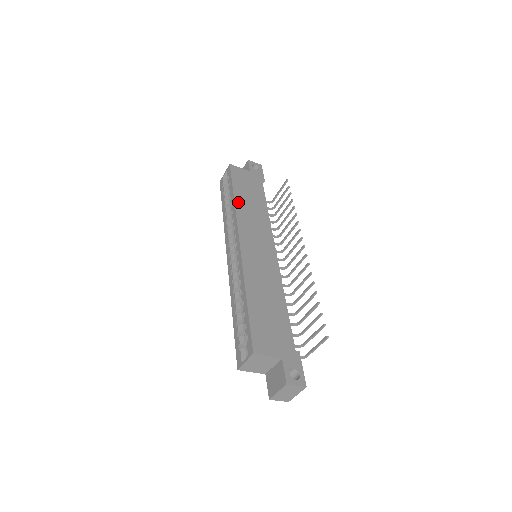
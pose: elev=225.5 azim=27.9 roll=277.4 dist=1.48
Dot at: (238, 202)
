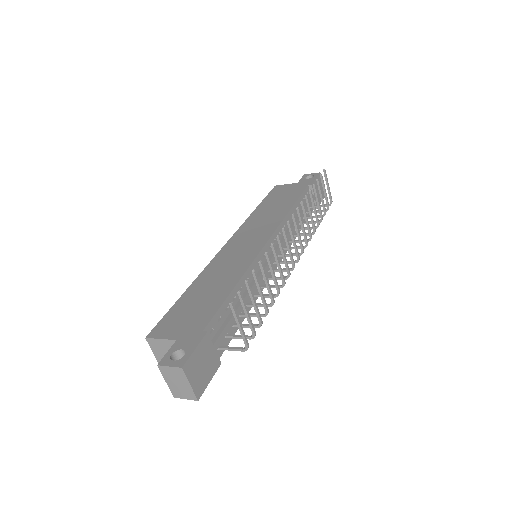
Dot at: (255, 213)
